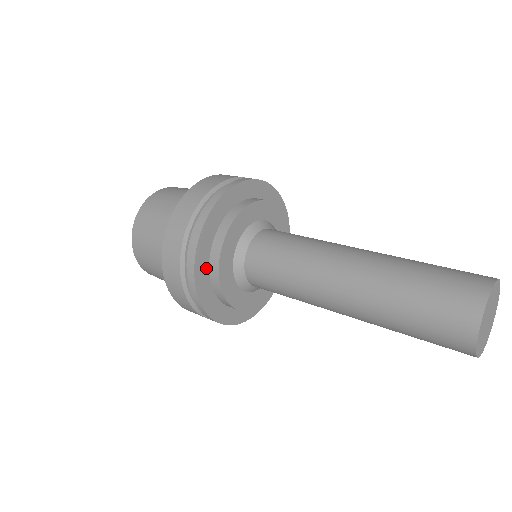
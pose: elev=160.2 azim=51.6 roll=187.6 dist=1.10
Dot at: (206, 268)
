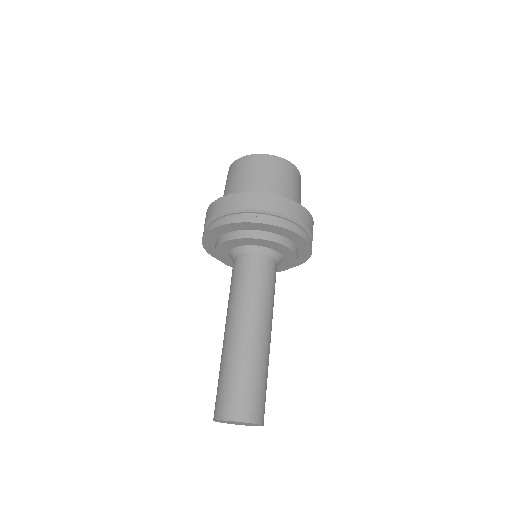
Dot at: occluded
